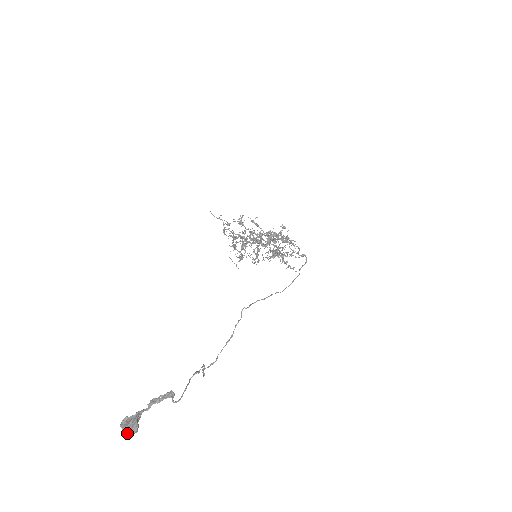
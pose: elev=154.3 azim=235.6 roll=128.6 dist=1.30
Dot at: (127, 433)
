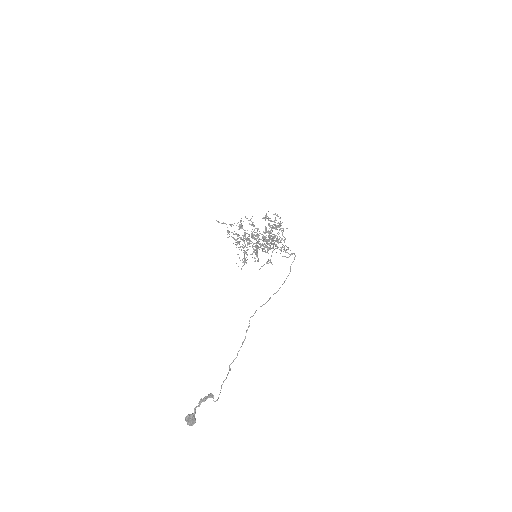
Dot at: (190, 425)
